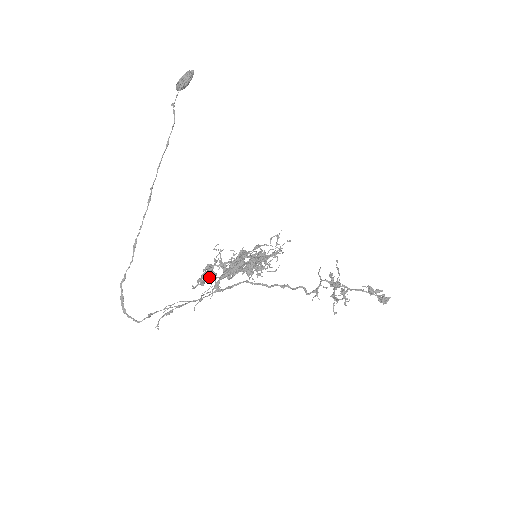
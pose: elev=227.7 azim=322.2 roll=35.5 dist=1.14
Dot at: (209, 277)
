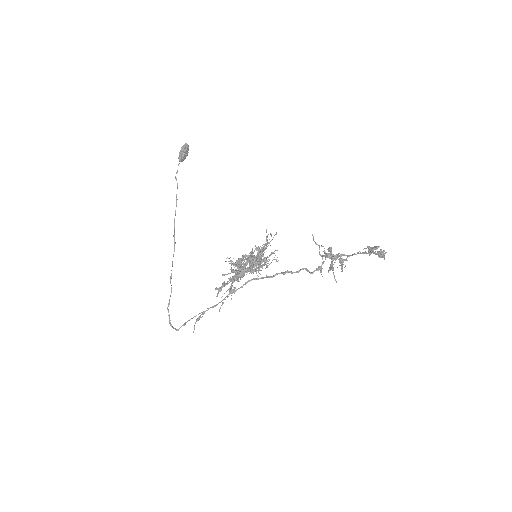
Dot at: (224, 284)
